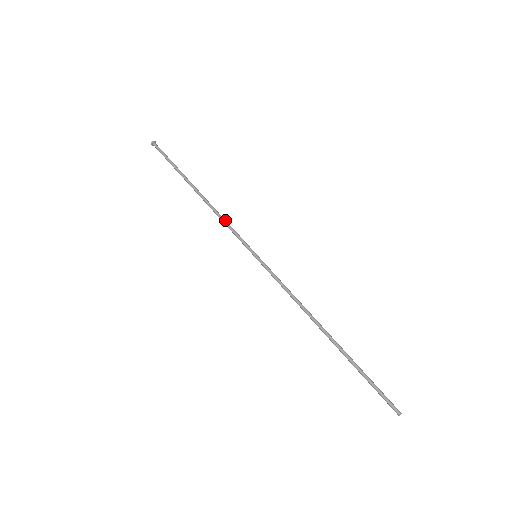
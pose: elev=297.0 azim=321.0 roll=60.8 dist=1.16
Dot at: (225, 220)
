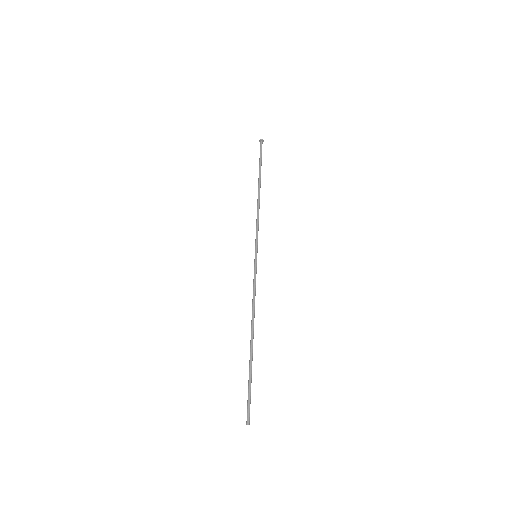
Dot at: (258, 219)
